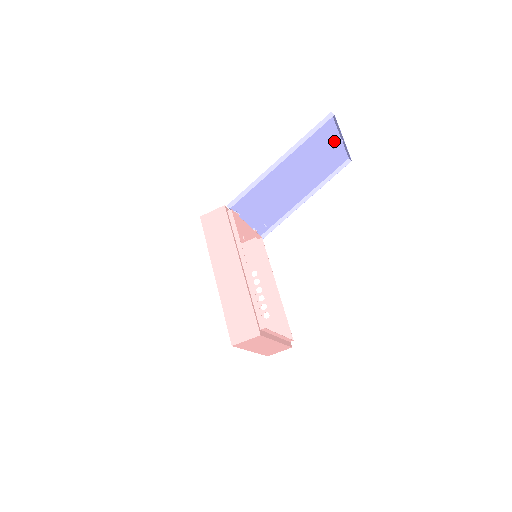
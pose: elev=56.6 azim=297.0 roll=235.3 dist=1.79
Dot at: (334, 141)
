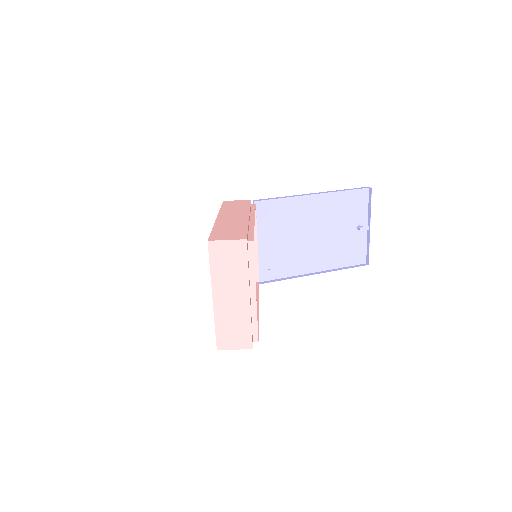
Dot at: (361, 225)
